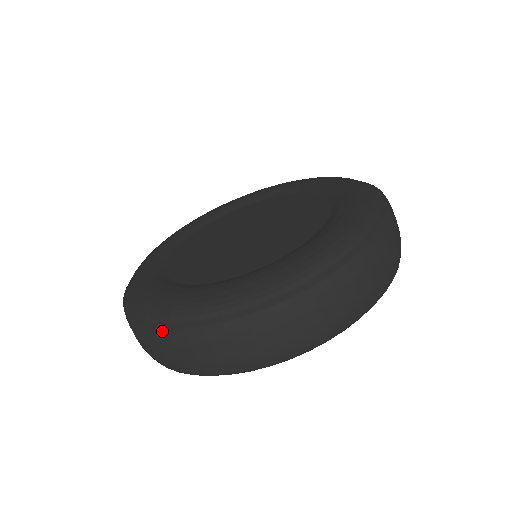
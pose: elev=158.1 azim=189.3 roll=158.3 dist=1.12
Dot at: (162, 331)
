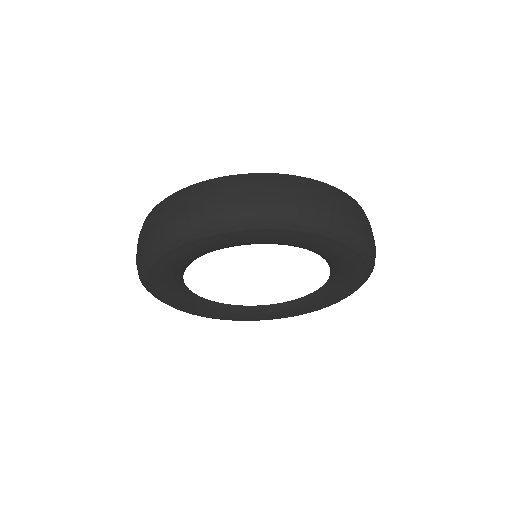
Dot at: occluded
